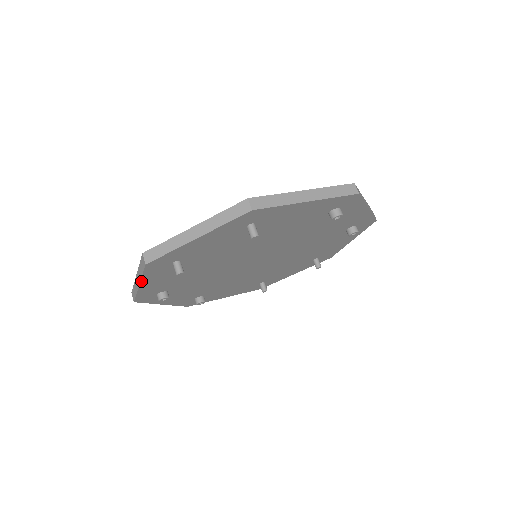
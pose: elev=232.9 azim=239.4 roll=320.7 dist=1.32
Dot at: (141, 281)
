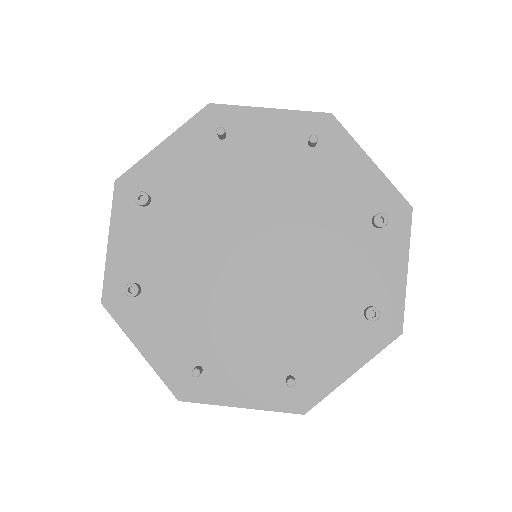
Dot at: (172, 135)
